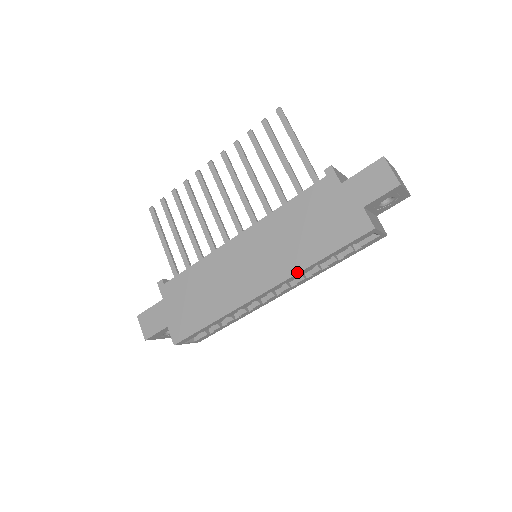
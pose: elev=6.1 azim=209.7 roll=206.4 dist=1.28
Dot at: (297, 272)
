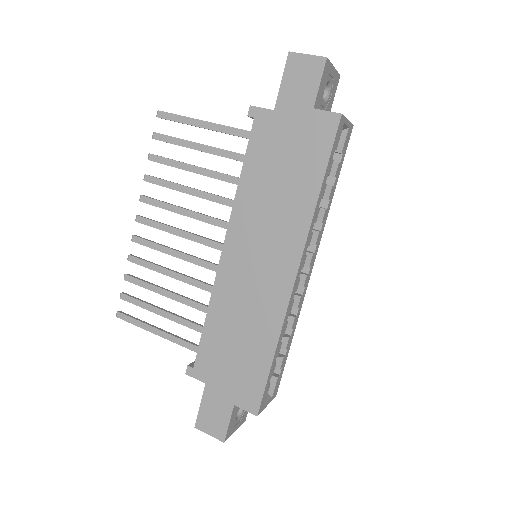
Dot at: (309, 223)
